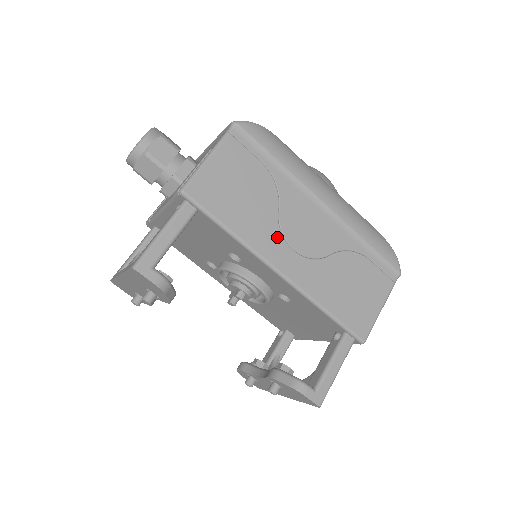
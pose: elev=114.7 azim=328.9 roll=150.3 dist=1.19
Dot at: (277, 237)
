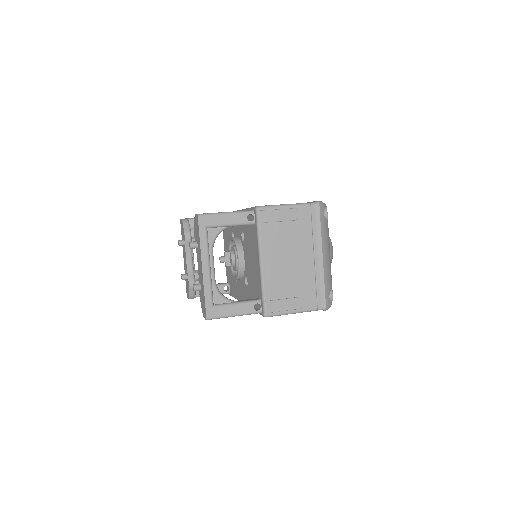
Dot at: occluded
